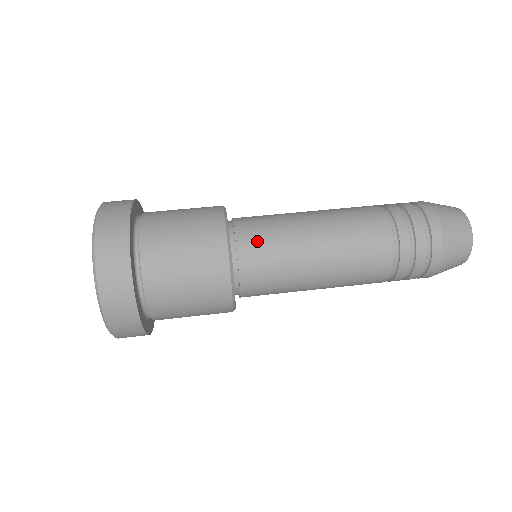
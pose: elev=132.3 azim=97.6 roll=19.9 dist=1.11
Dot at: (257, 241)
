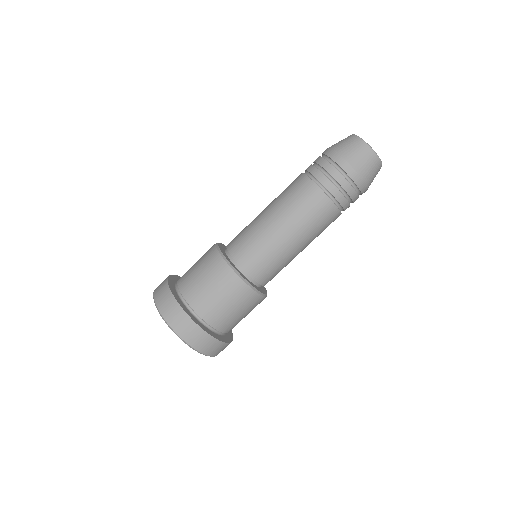
Dot at: (266, 272)
